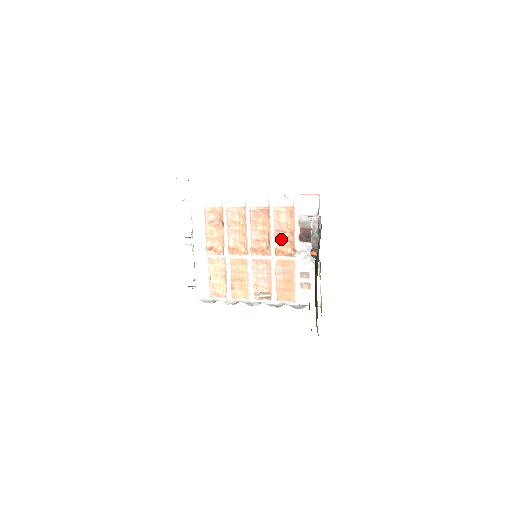
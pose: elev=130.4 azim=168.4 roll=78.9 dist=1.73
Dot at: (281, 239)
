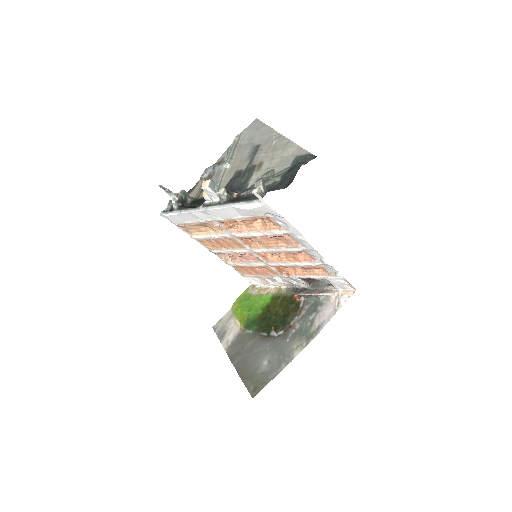
Dot at: occluded
